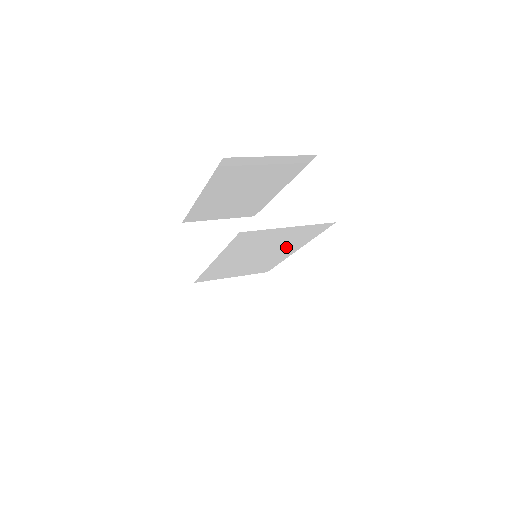
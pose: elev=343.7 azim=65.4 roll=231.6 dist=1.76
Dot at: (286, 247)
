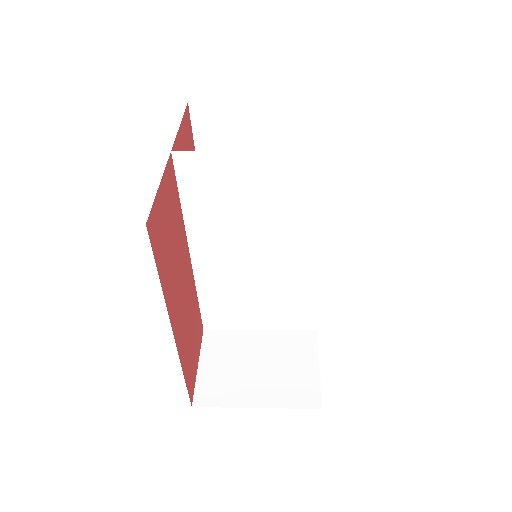
Dot at: (293, 234)
